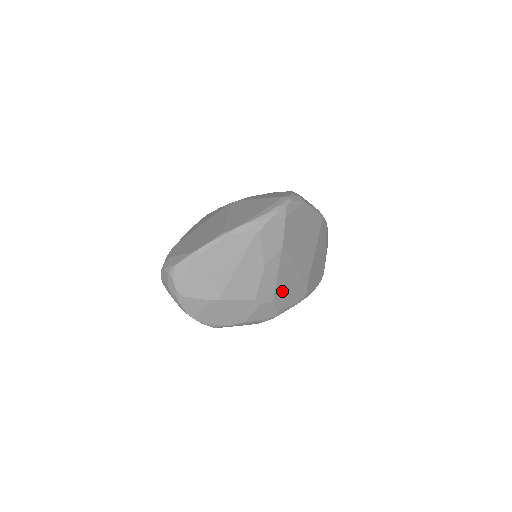
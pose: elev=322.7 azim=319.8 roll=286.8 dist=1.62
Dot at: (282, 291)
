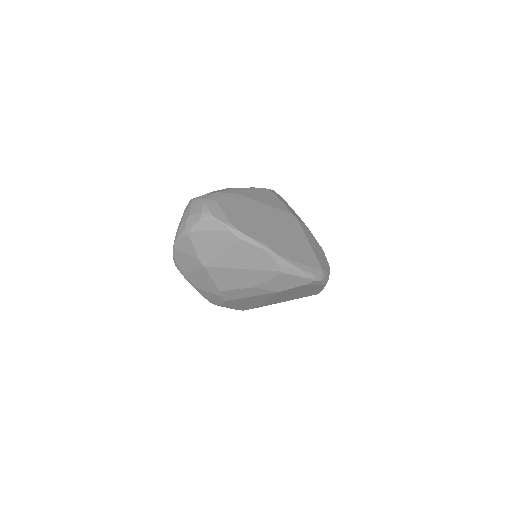
Dot at: (239, 301)
